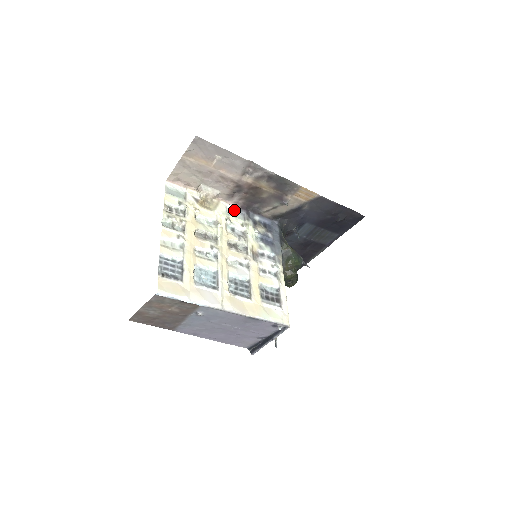
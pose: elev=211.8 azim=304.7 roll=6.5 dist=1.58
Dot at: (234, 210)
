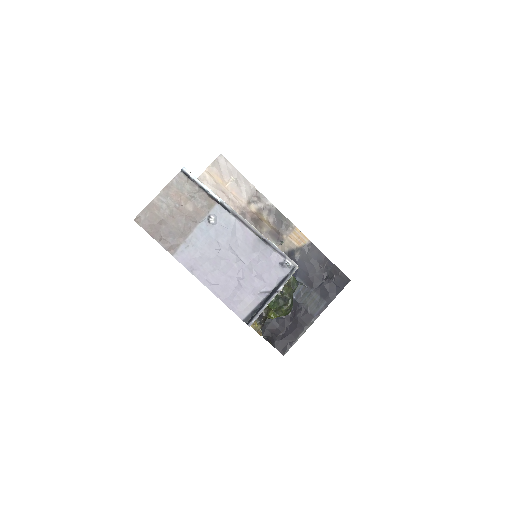
Dot at: occluded
